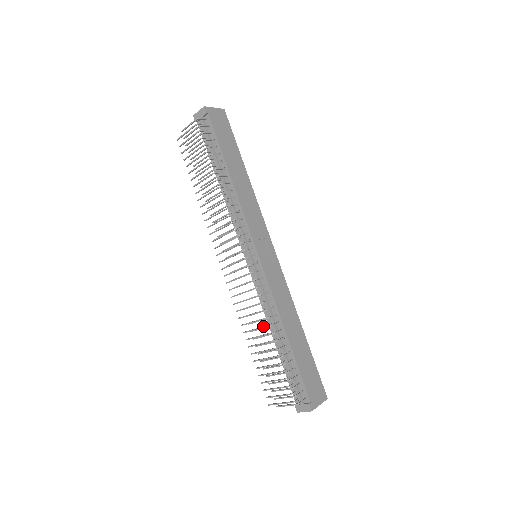
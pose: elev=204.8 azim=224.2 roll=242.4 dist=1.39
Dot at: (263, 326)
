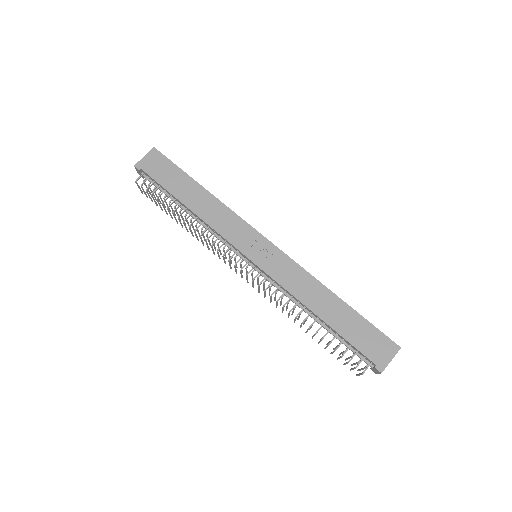
Dot at: occluded
